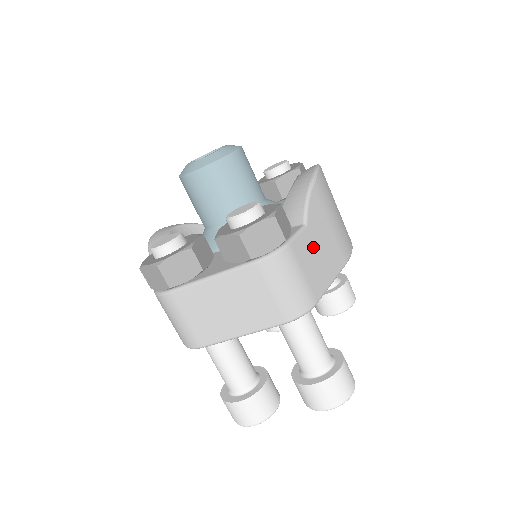
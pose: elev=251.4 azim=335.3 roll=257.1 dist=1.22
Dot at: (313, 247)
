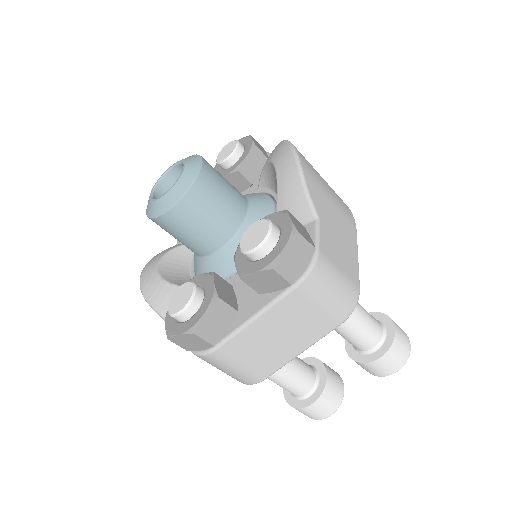
Dot at: (333, 236)
